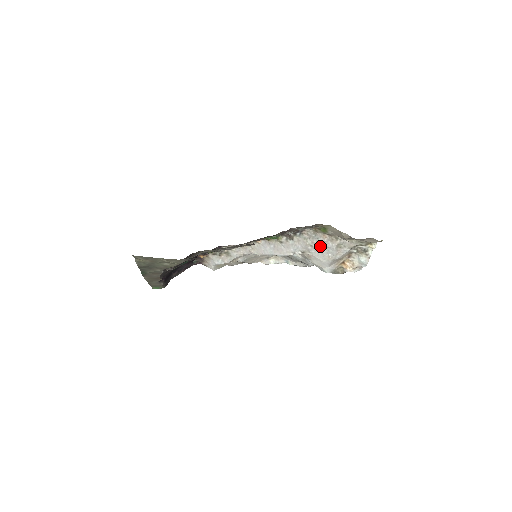
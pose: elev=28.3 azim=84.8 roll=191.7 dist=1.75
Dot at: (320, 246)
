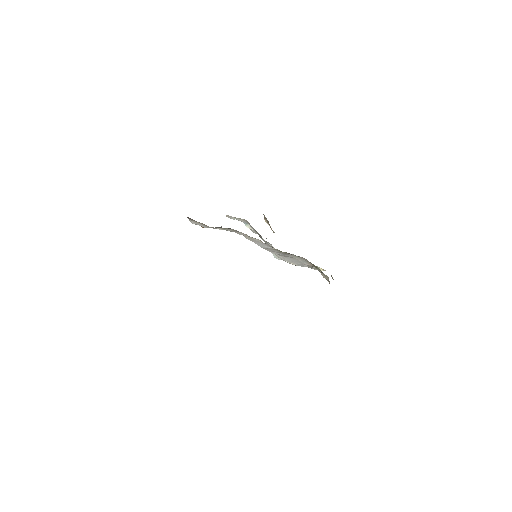
Dot at: (299, 262)
